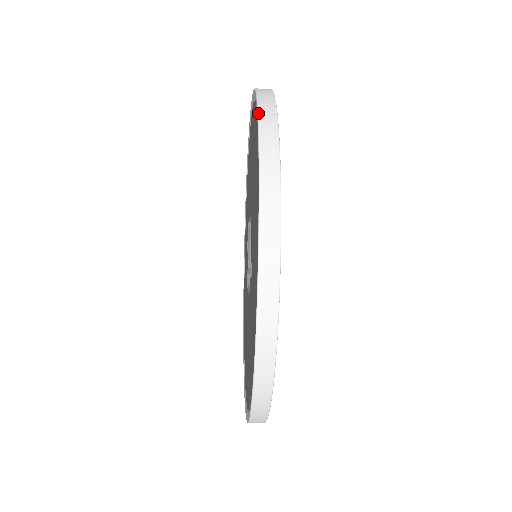
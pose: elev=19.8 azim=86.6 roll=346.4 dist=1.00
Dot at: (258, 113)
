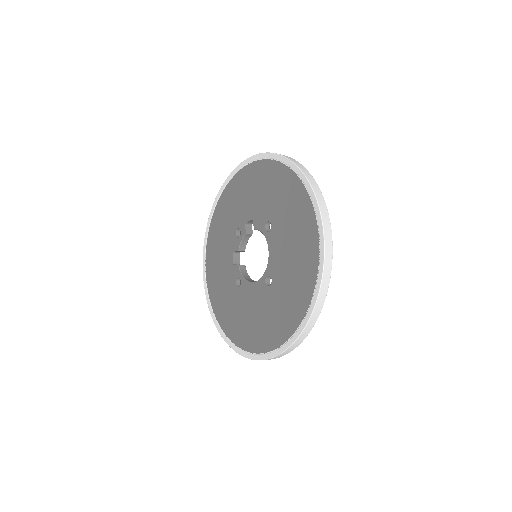
Dot at: (323, 227)
